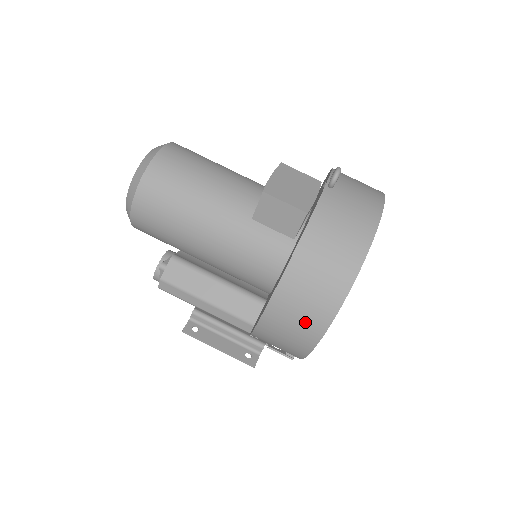
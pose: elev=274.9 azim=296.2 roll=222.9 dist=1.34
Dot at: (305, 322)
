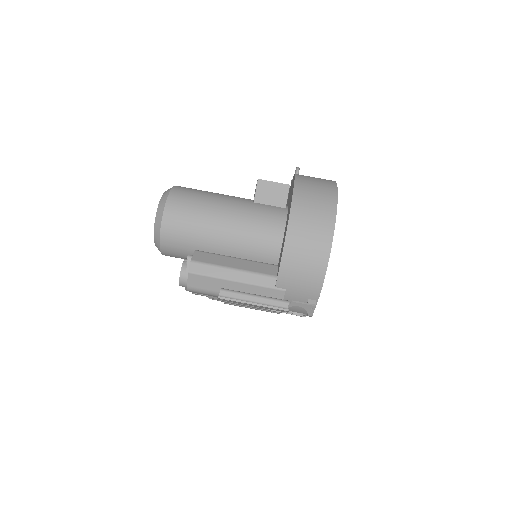
Dot at: (319, 221)
